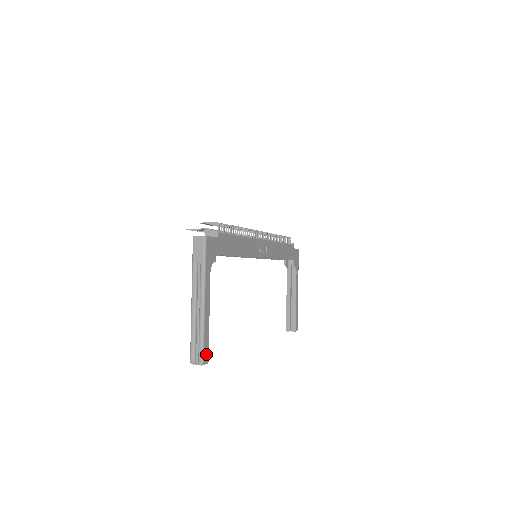
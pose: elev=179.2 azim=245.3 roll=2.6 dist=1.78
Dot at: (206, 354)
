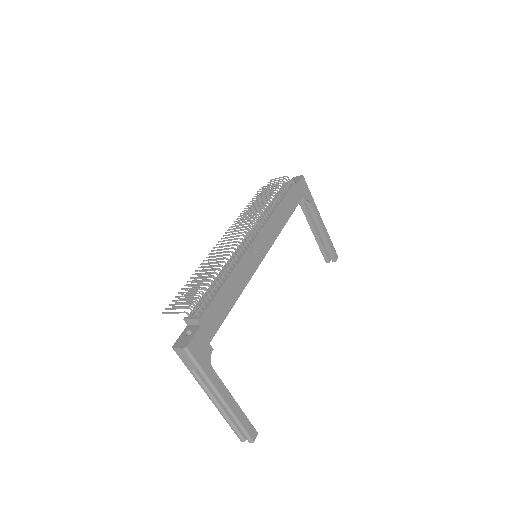
Dot at: (252, 431)
